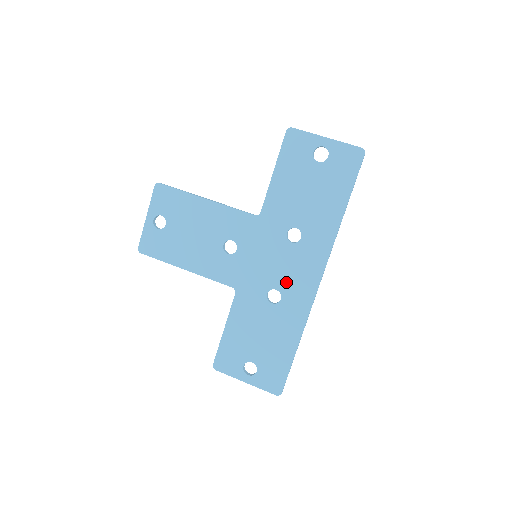
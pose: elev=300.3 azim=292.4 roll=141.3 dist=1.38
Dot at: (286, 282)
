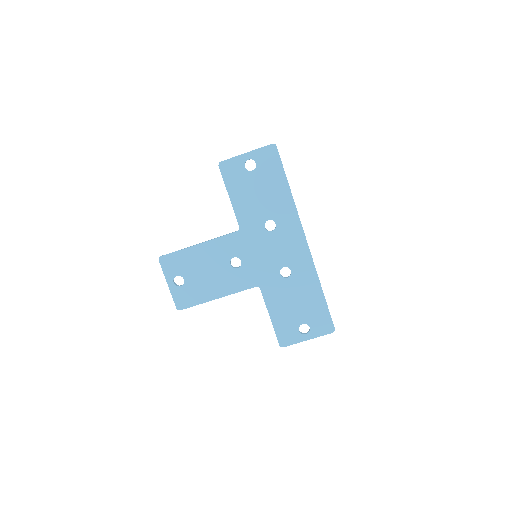
Dot at: (286, 258)
